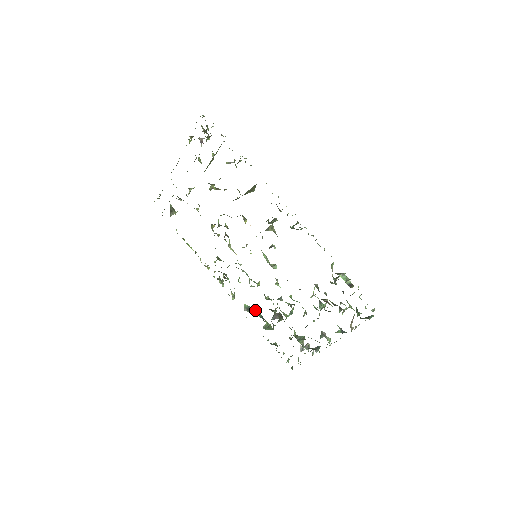
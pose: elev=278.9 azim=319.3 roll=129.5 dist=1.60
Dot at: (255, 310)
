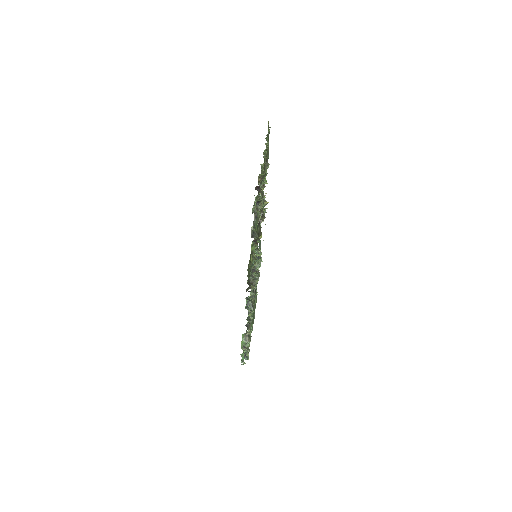
Dot at: (260, 249)
